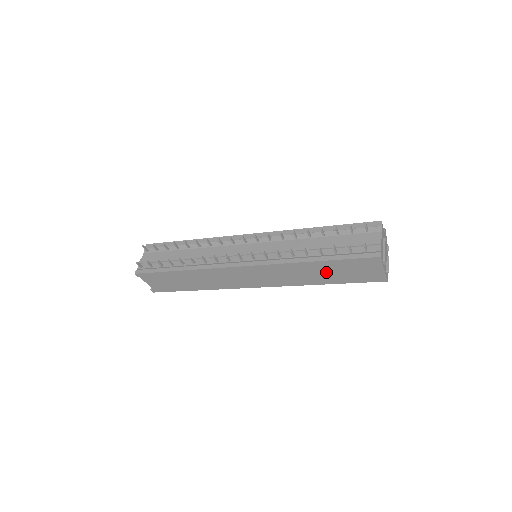
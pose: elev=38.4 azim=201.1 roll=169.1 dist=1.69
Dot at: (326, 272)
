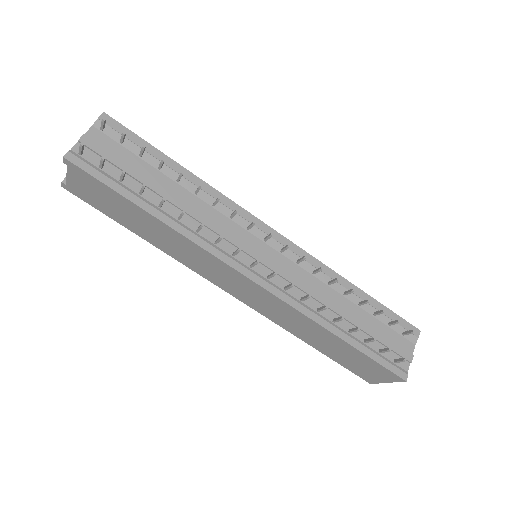
Dot at: (332, 346)
